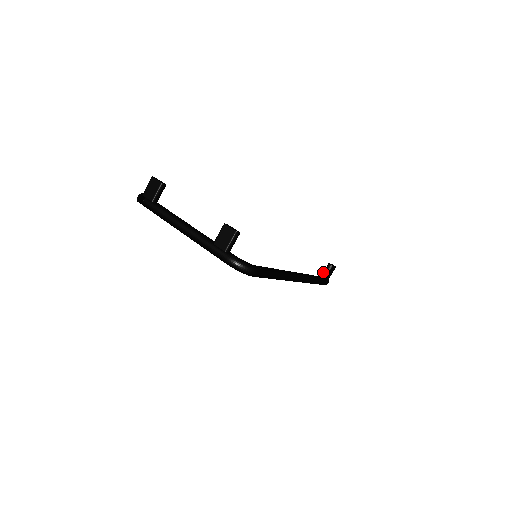
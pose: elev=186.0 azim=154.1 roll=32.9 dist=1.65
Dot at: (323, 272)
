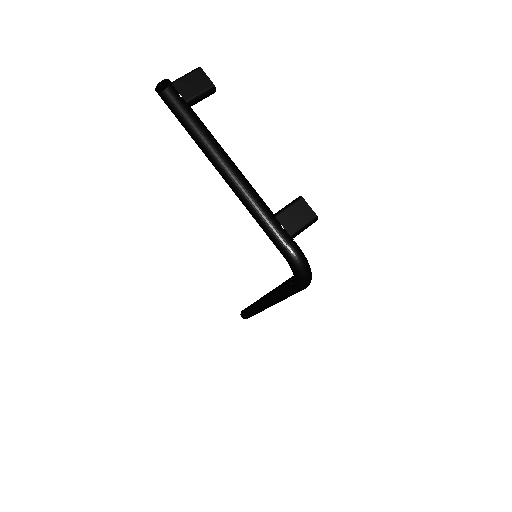
Dot at: occluded
